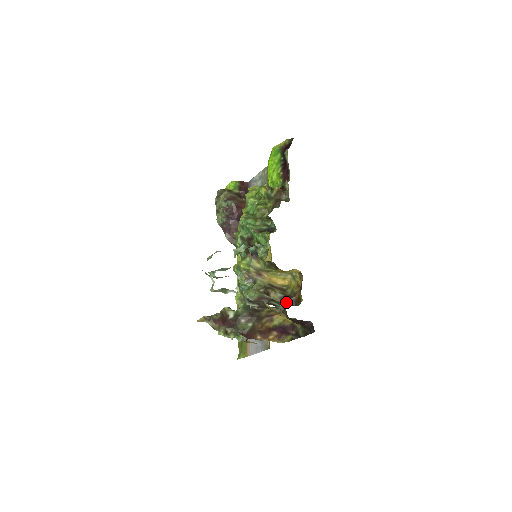
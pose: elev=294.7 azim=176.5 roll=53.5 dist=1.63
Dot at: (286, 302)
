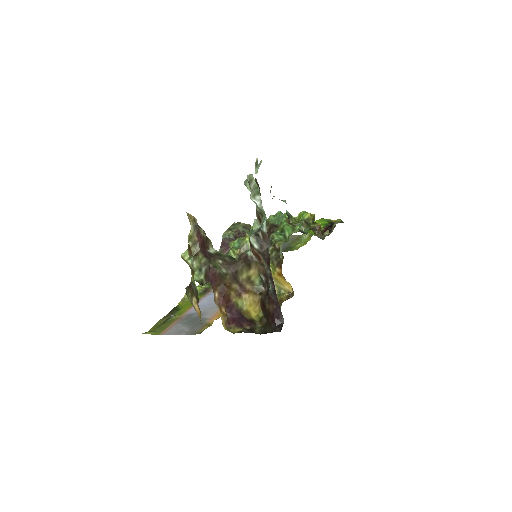
Dot at: occluded
